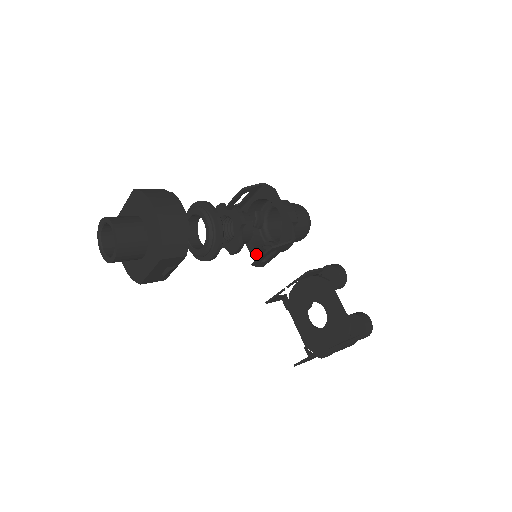
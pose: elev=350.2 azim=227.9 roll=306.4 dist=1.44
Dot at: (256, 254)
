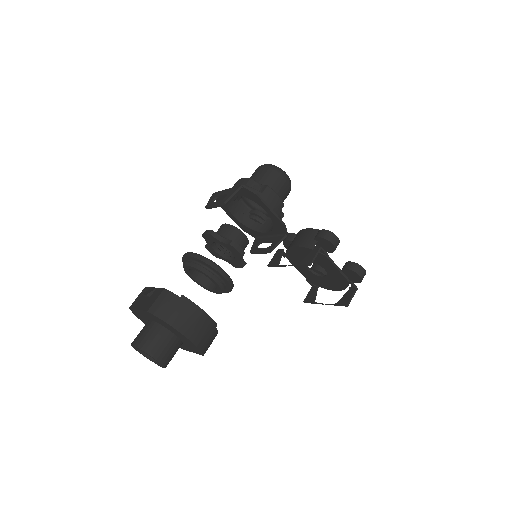
Dot at: (246, 229)
